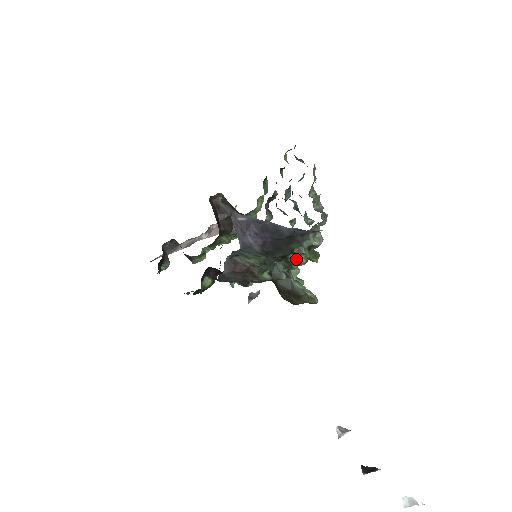
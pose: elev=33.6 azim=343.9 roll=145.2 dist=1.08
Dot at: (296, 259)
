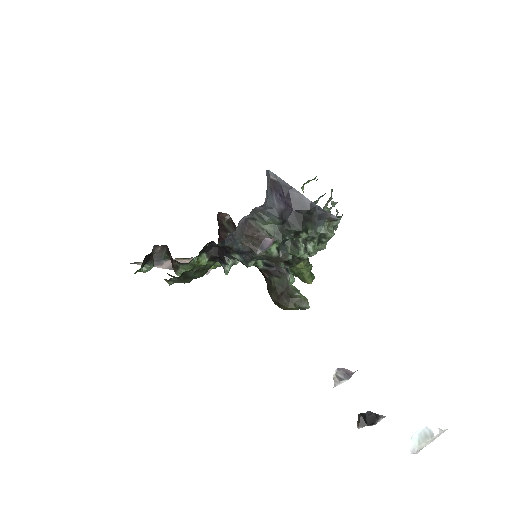
Dot at: (305, 245)
